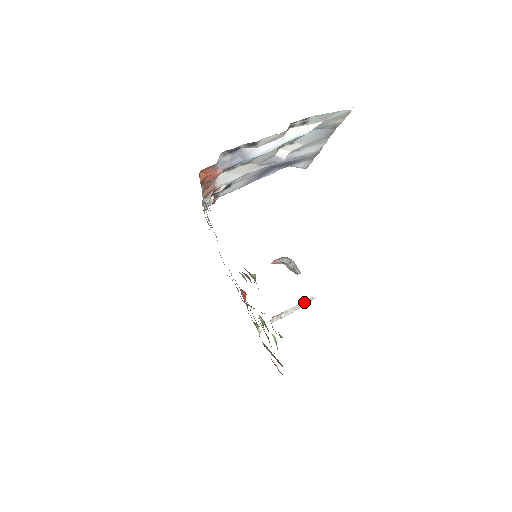
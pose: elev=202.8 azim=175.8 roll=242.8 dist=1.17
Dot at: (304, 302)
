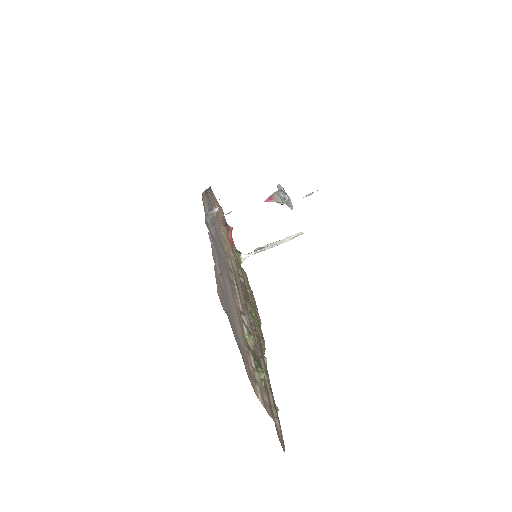
Dot at: (291, 237)
